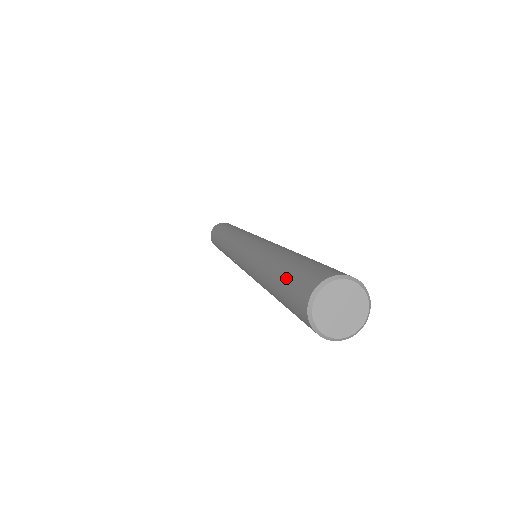
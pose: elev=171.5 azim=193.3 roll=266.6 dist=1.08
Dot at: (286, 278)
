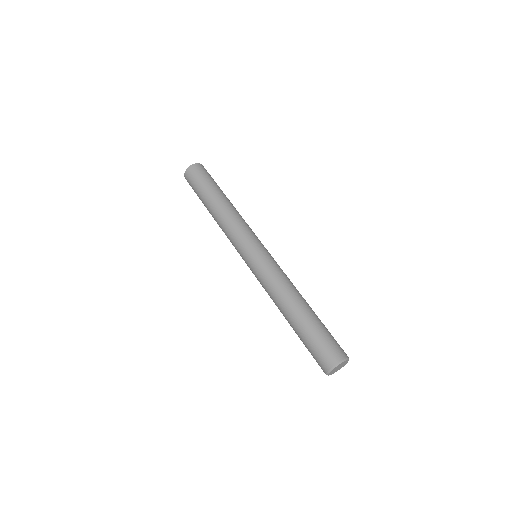
Dot at: (309, 341)
